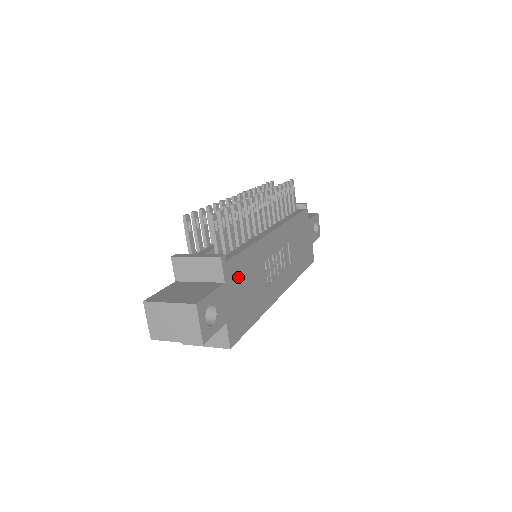
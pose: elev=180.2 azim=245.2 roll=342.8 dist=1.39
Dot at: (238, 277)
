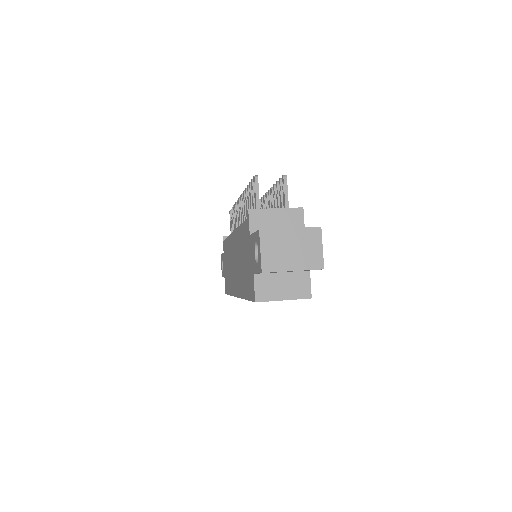
Dot at: occluded
